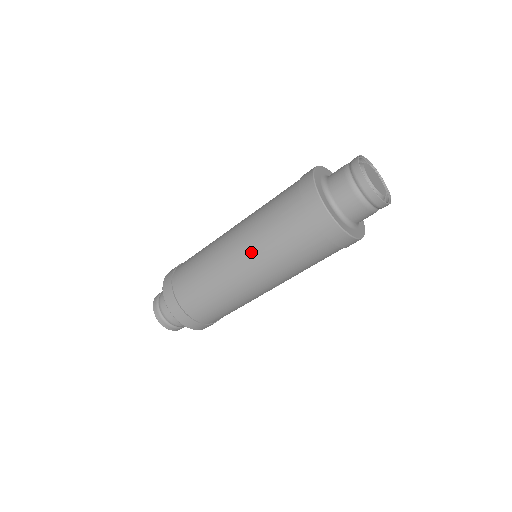
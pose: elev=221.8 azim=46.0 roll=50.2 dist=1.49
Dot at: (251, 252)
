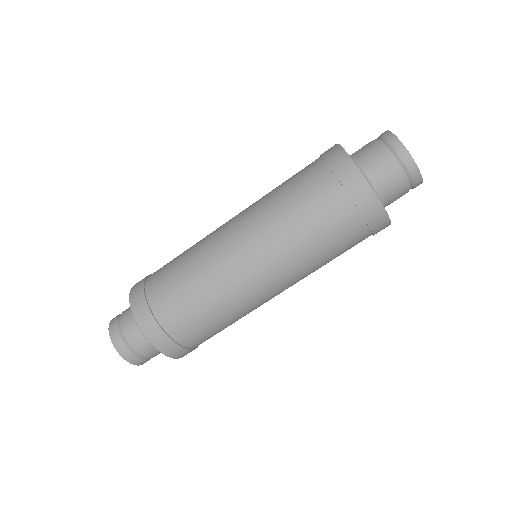
Dot at: (264, 237)
